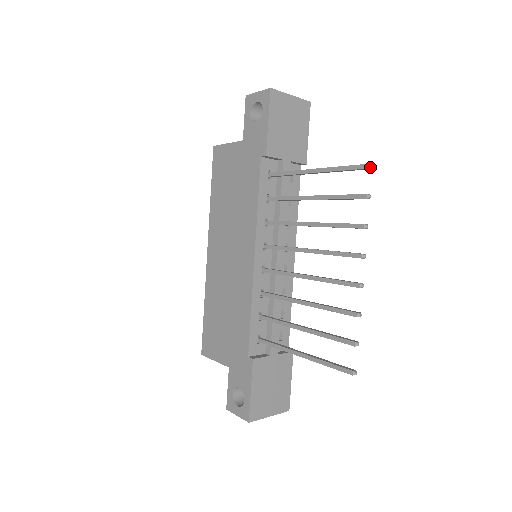
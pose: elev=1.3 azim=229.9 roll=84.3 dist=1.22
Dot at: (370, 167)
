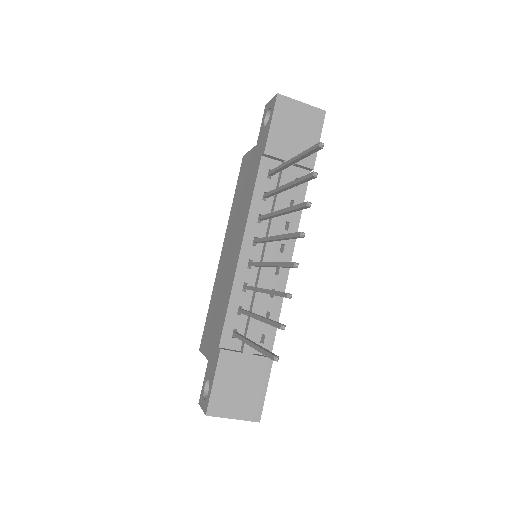
Dot at: (320, 145)
